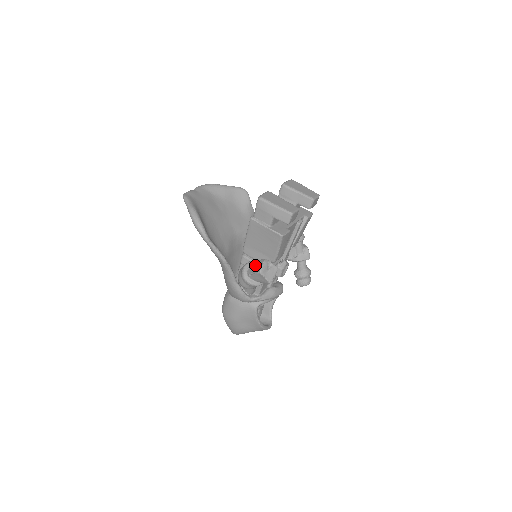
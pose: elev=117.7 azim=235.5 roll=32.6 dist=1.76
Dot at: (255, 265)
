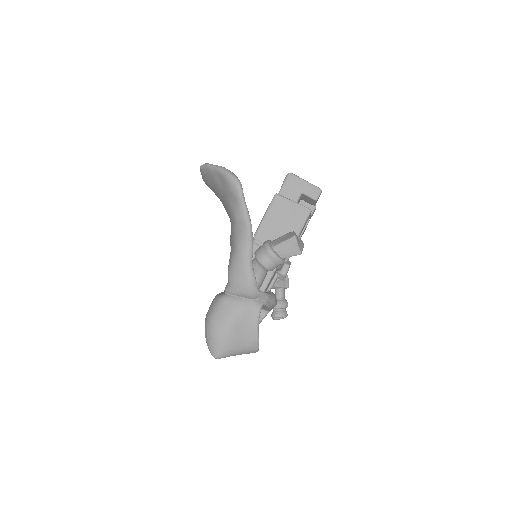
Dot at: (282, 237)
